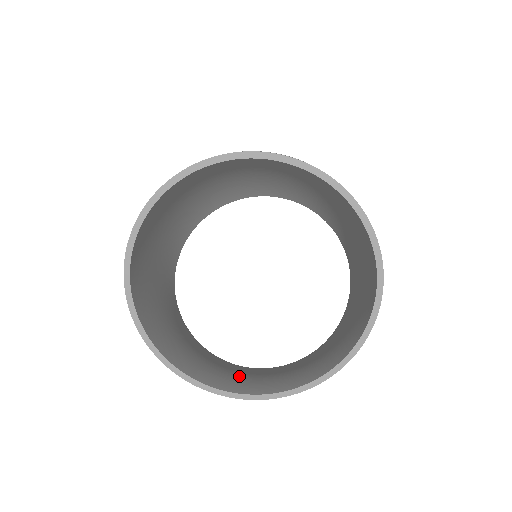
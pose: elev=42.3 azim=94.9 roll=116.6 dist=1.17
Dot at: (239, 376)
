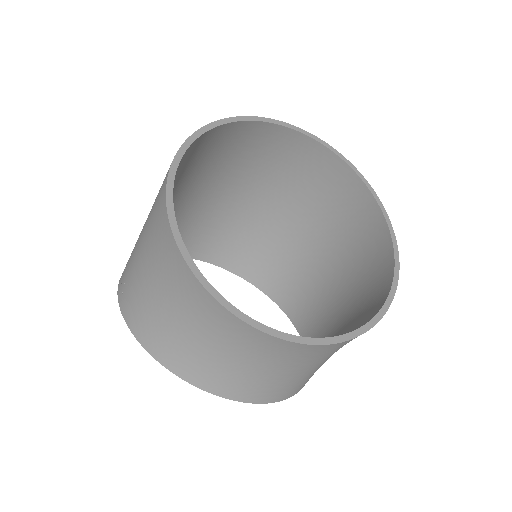
Dot at: occluded
